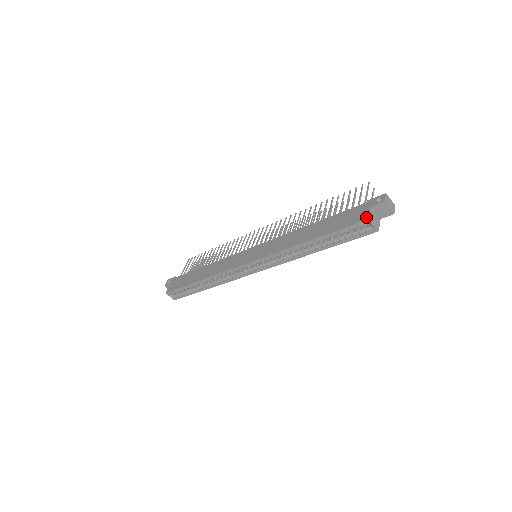
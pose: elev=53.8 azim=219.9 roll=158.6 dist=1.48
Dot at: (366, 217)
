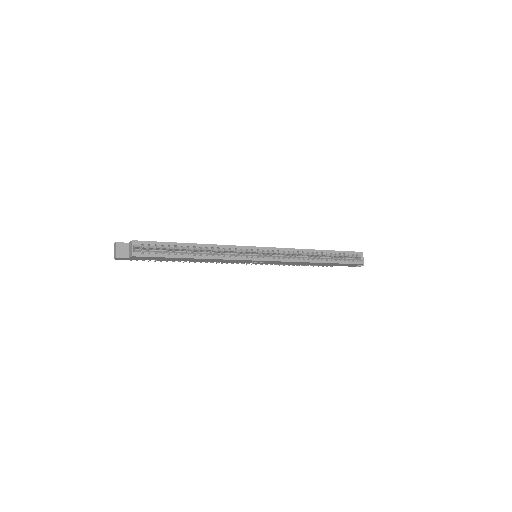
Dot at: (360, 252)
